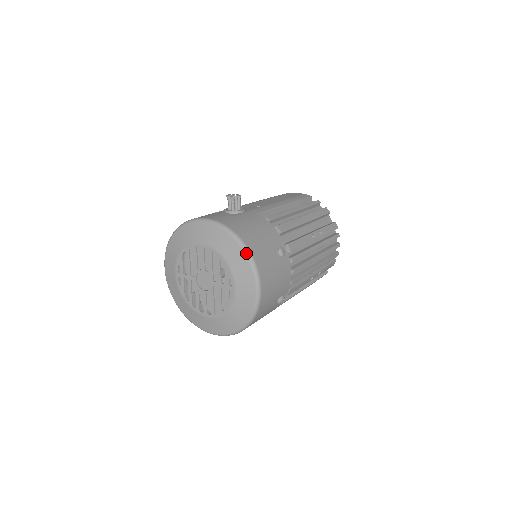
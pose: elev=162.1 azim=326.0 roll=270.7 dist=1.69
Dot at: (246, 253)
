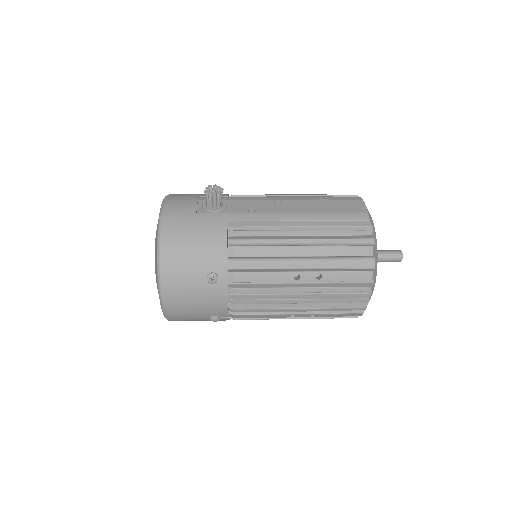
Dot at: (157, 262)
